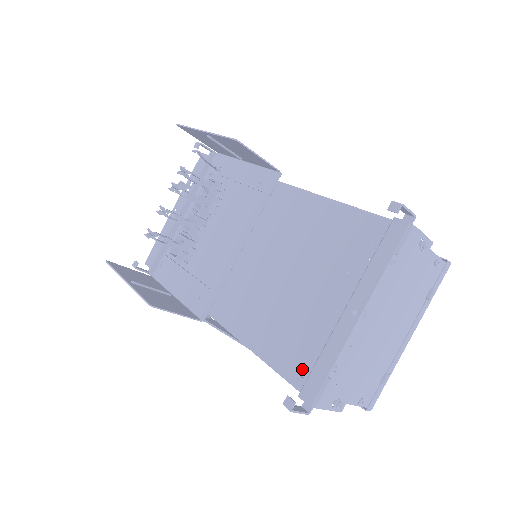
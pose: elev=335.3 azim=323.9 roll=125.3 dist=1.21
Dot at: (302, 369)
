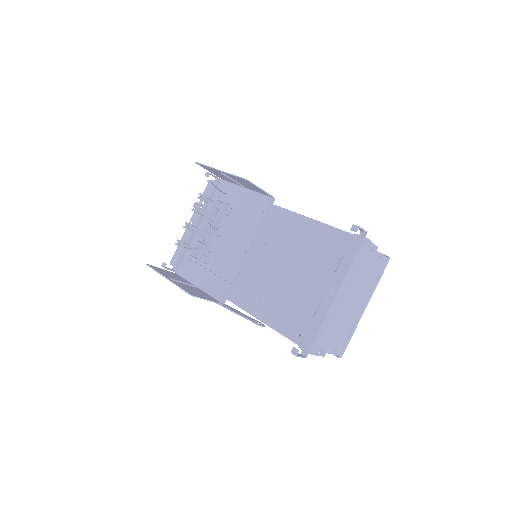
Dot at: (299, 331)
